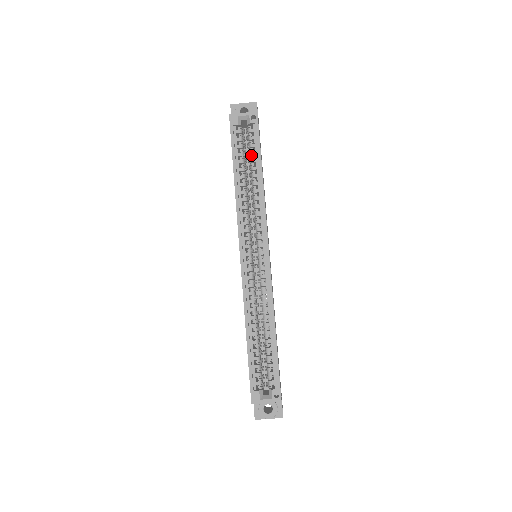
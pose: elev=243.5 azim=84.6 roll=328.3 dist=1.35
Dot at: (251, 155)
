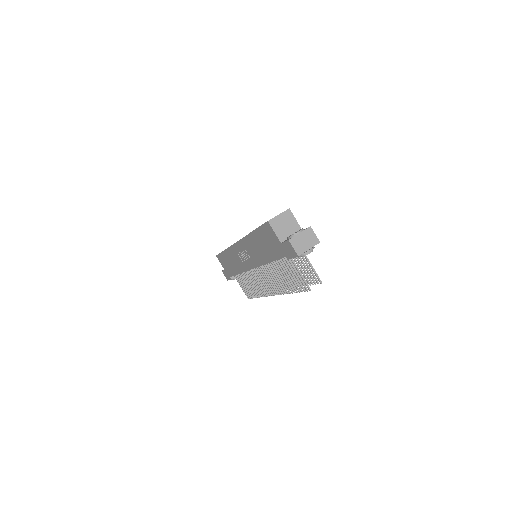
Dot at: occluded
